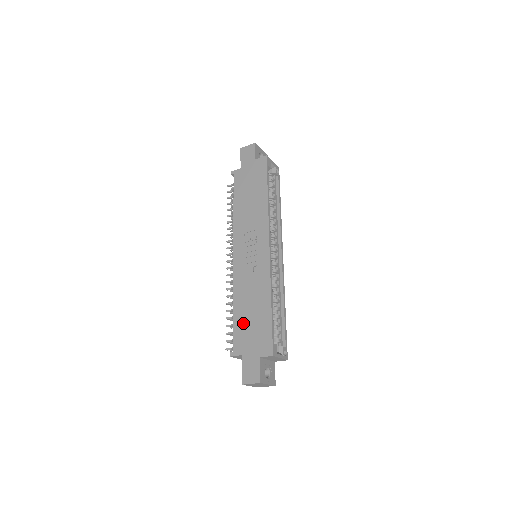
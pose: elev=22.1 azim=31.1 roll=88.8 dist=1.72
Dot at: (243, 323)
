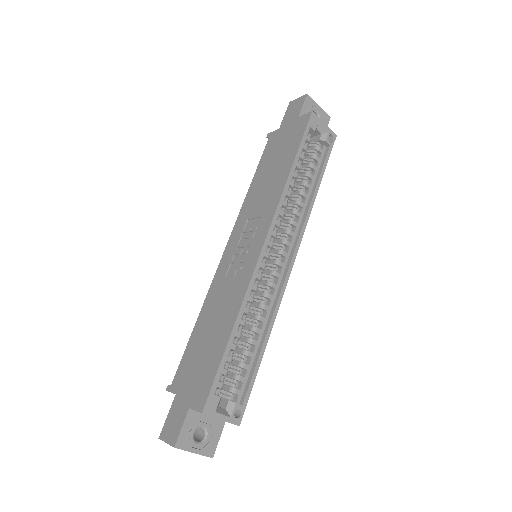
Dot at: (195, 348)
